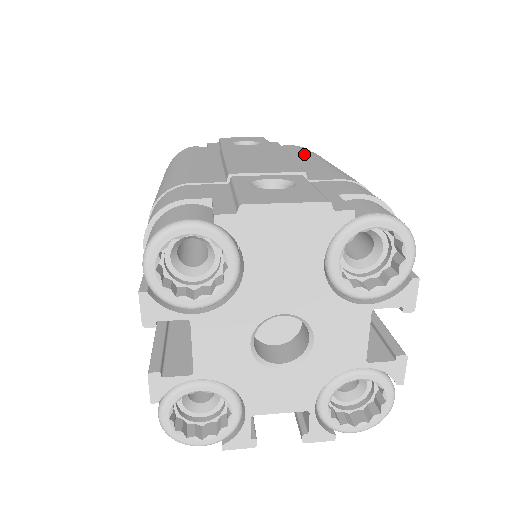
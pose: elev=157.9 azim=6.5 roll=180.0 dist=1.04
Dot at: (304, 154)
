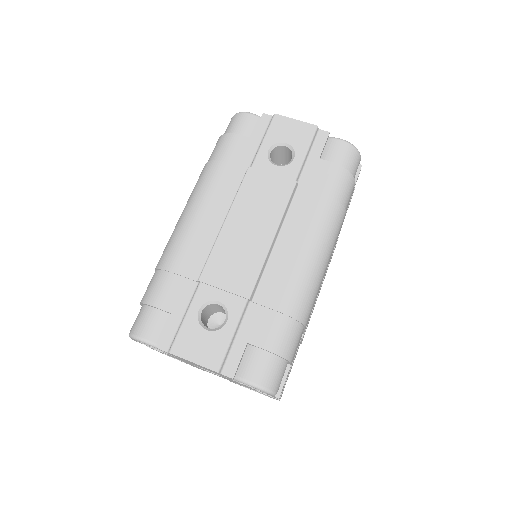
Dot at: (309, 211)
